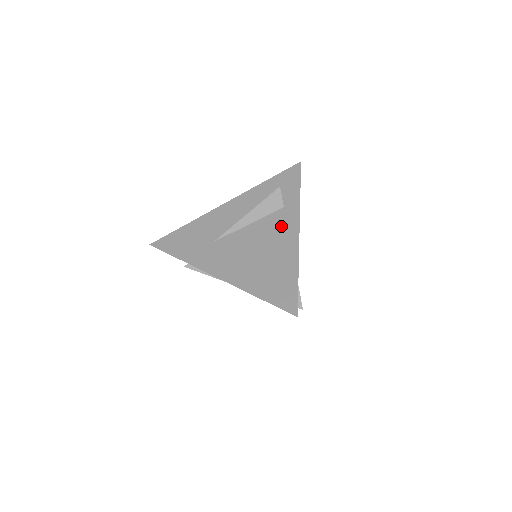
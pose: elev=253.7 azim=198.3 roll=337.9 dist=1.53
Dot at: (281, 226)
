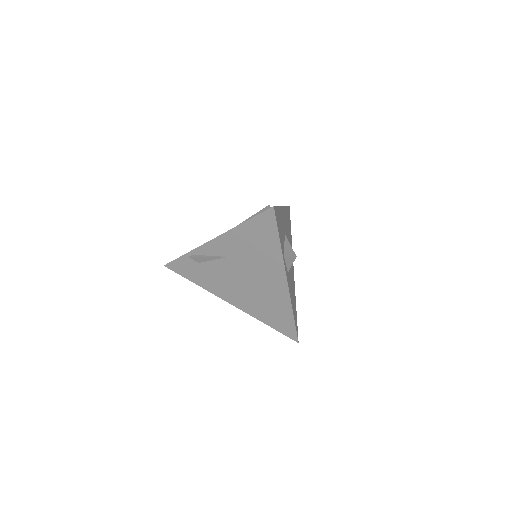
Dot at: occluded
